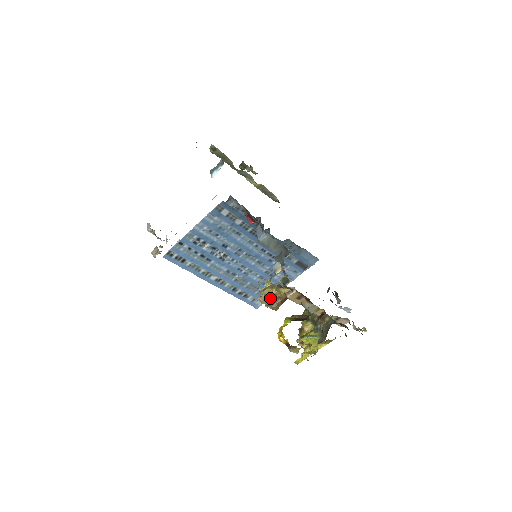
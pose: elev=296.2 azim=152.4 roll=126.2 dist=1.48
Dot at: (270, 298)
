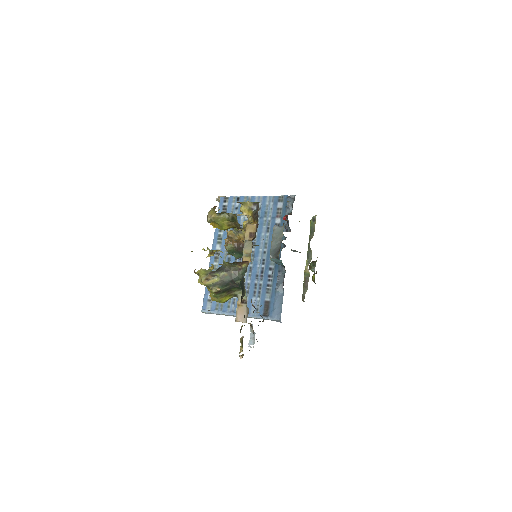
Dot at: occluded
